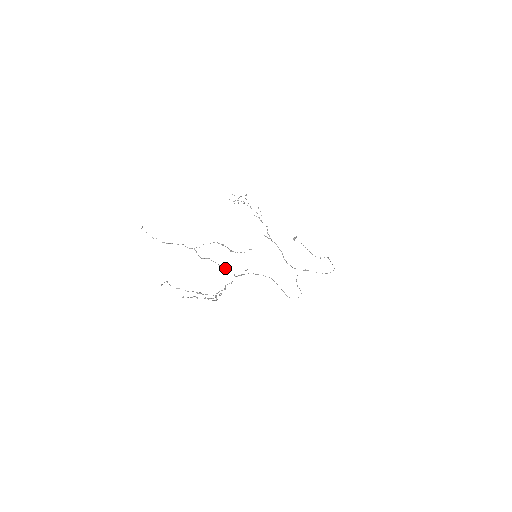
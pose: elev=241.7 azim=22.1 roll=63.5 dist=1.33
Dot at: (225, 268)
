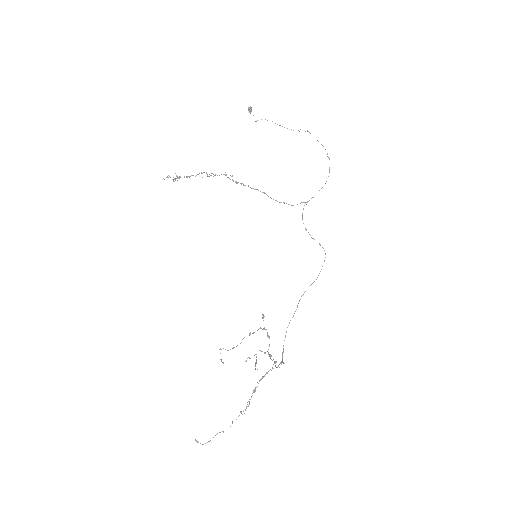
Dot at: occluded
